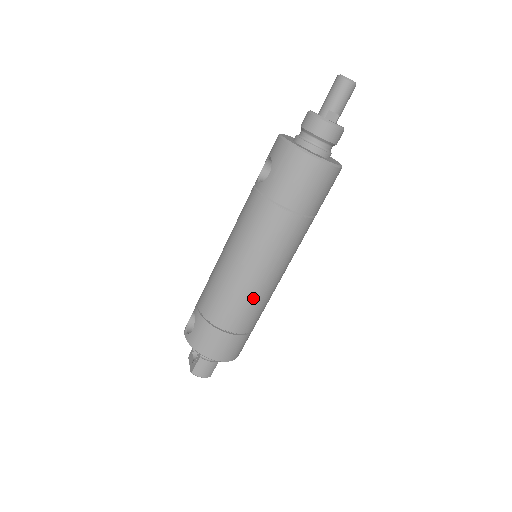
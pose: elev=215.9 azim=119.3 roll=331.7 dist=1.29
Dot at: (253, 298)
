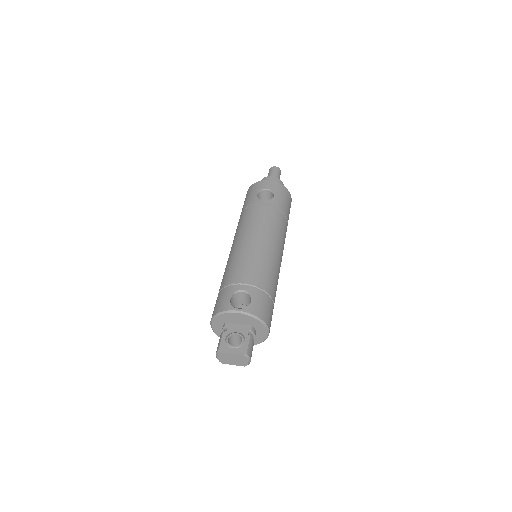
Dot at: (278, 278)
